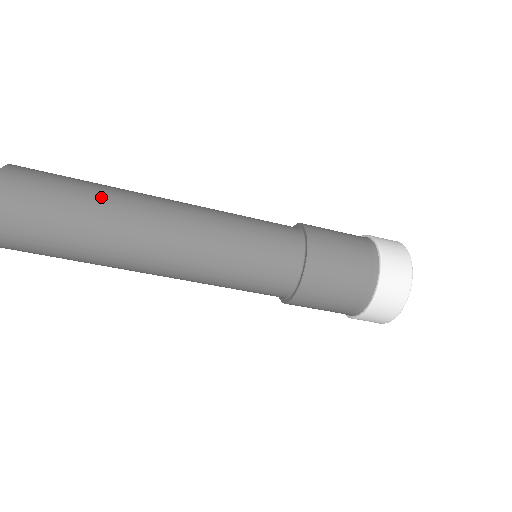
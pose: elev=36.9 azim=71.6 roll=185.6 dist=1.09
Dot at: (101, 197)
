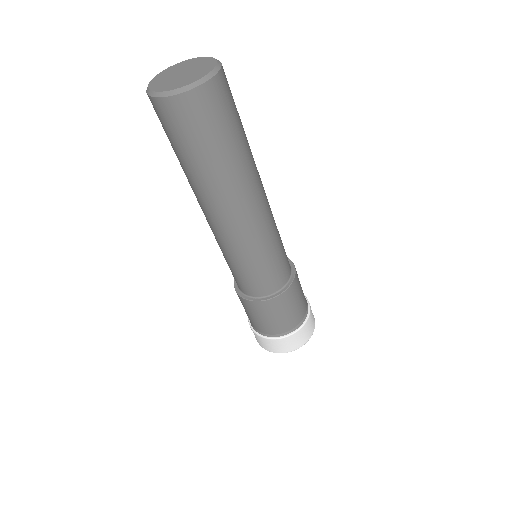
Dot at: (247, 149)
